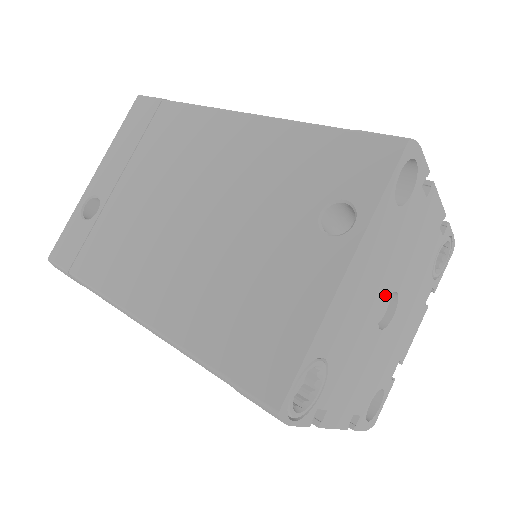
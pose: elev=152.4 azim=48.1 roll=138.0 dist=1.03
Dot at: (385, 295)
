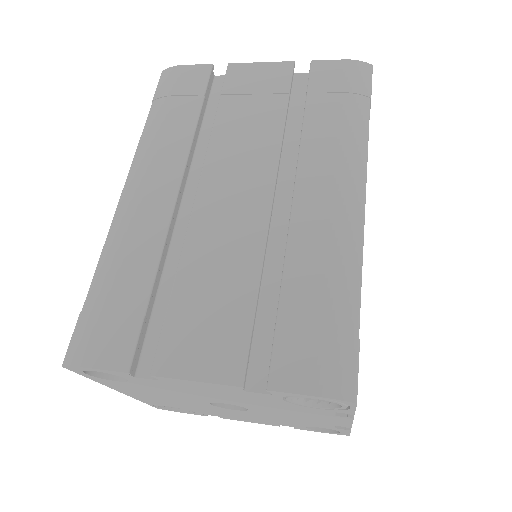
Dot at: (203, 402)
